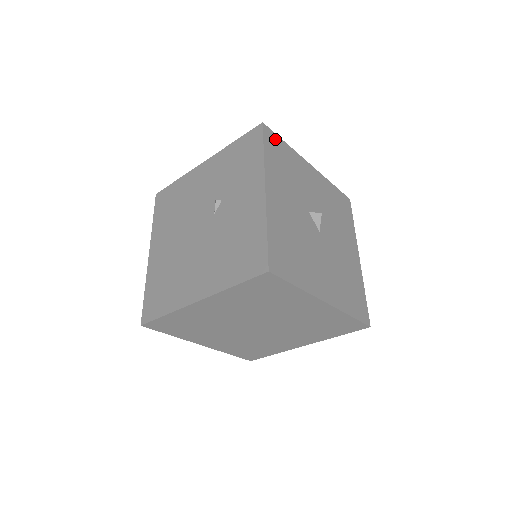
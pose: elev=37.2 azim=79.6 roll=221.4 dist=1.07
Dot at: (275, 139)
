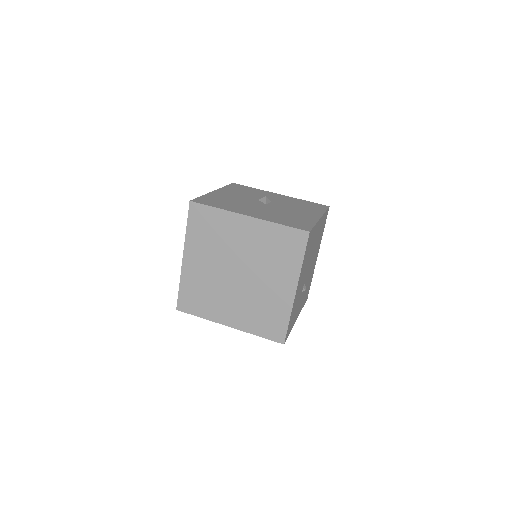
Dot at: (242, 186)
